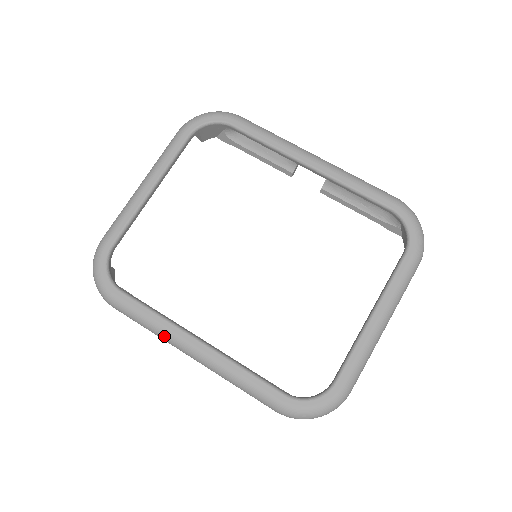
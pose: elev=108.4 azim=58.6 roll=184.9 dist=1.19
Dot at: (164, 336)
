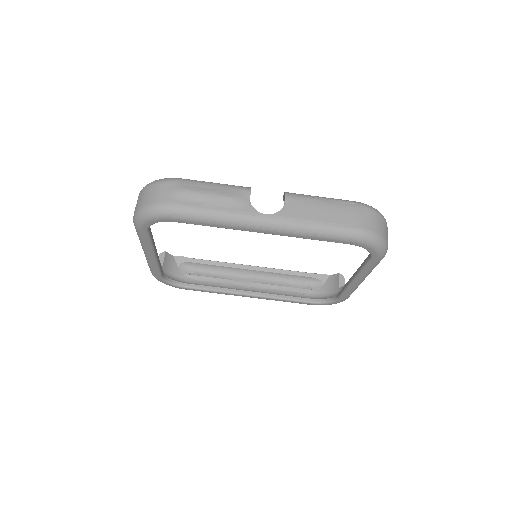
Dot at: occluded
